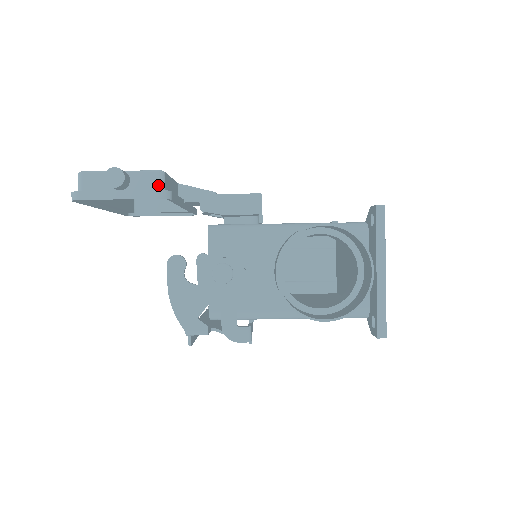
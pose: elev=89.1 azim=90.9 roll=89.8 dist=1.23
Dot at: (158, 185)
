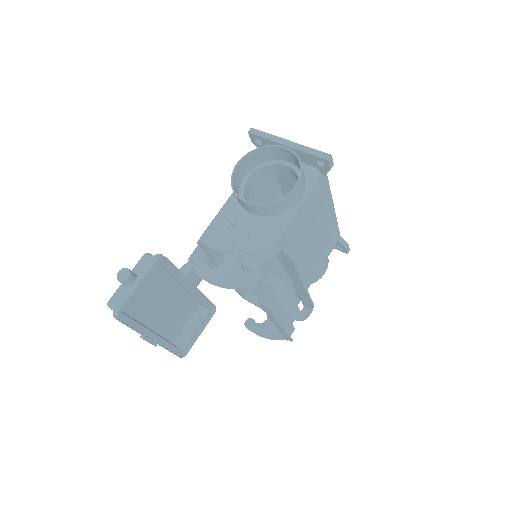
Dot at: occluded
